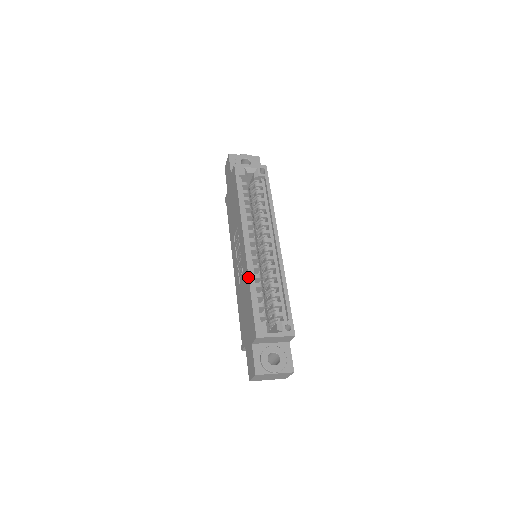
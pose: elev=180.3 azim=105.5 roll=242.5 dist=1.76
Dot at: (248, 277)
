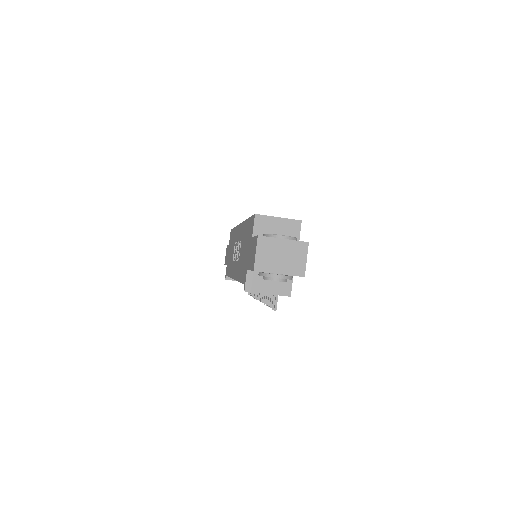
Dot at: (245, 221)
